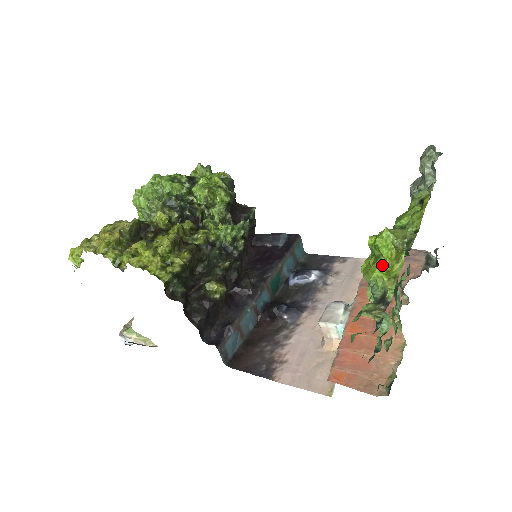
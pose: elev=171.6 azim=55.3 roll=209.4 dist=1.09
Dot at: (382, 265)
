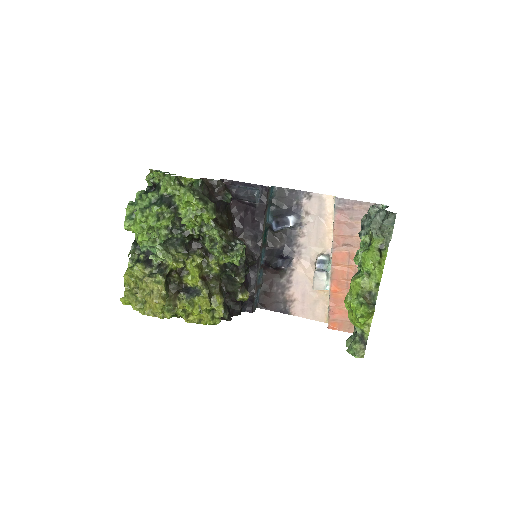
Dot at: (361, 323)
